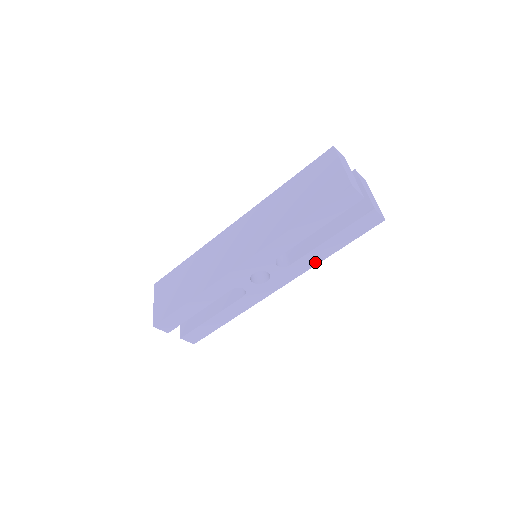
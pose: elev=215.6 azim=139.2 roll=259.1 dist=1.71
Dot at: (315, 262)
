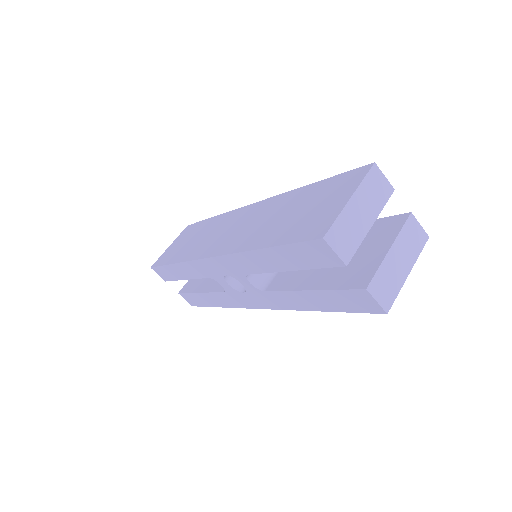
Dot at: (296, 306)
